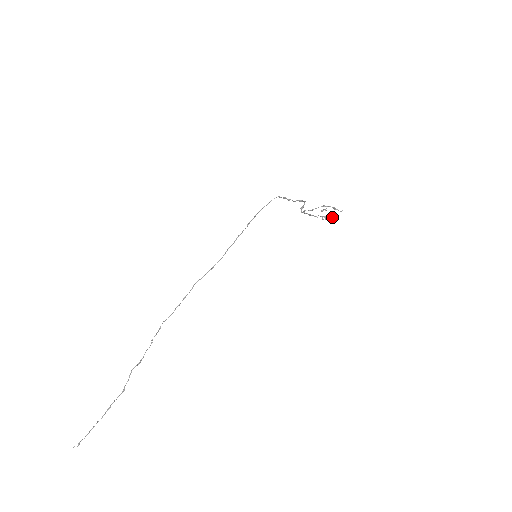
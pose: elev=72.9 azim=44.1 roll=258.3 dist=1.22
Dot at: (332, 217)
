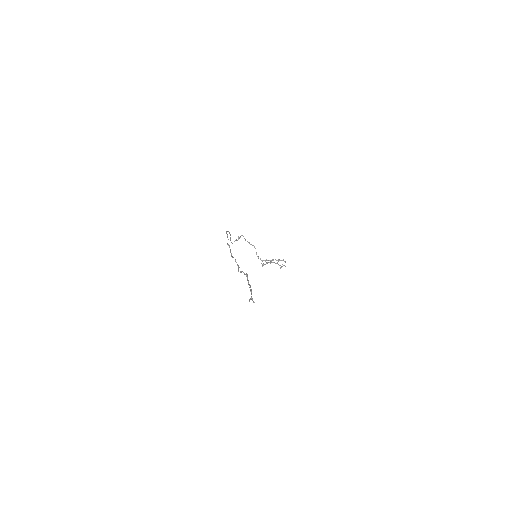
Dot at: (284, 265)
